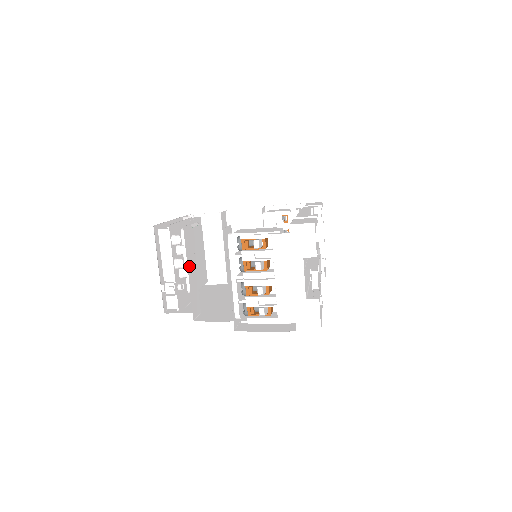
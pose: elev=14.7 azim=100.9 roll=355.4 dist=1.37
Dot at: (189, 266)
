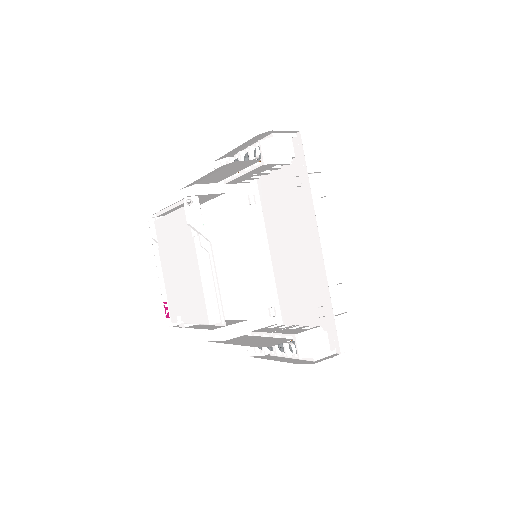
Dot at: occluded
